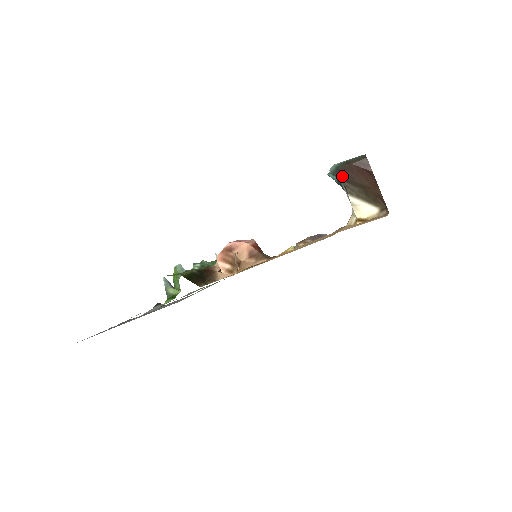
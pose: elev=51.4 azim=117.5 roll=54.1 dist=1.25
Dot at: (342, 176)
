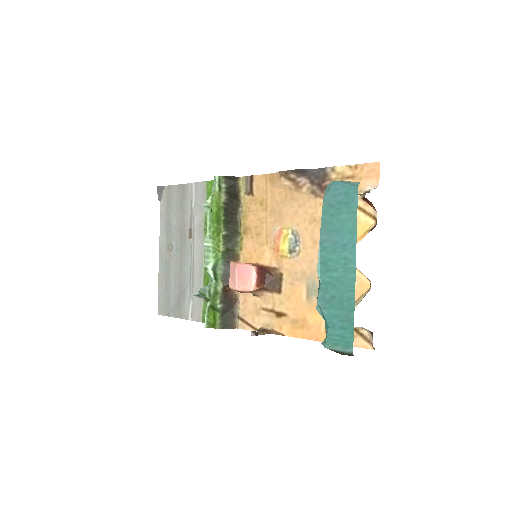
Dot at: occluded
